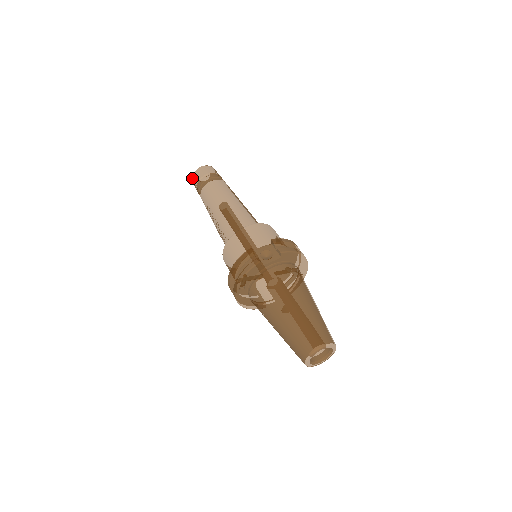
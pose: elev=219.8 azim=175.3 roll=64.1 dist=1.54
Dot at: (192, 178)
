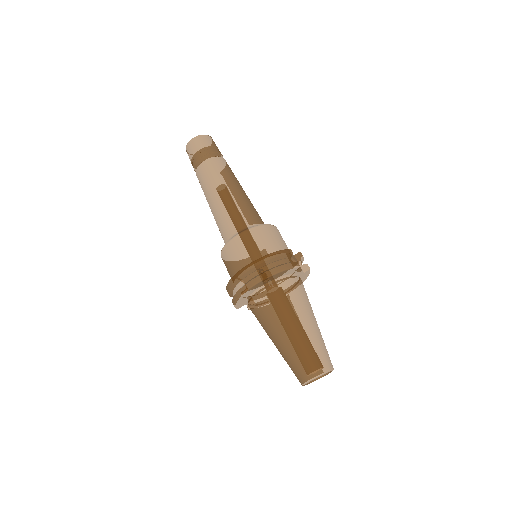
Dot at: (194, 138)
